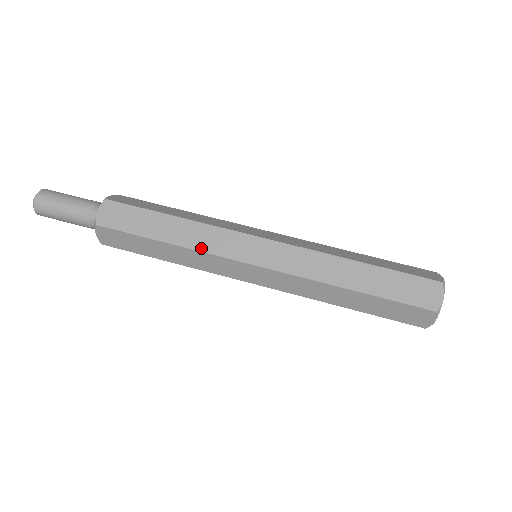
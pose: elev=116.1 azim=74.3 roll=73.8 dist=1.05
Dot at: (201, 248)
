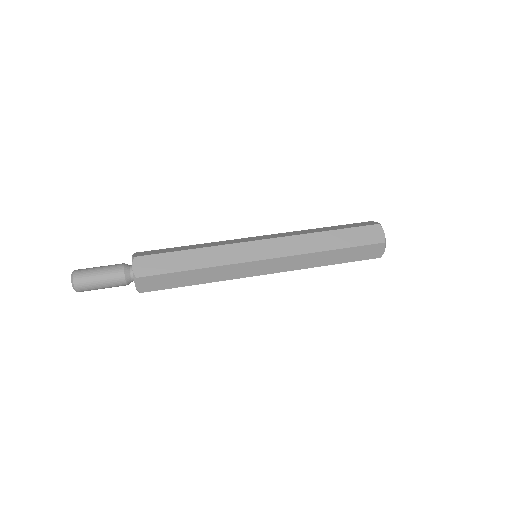
Dot at: (221, 263)
